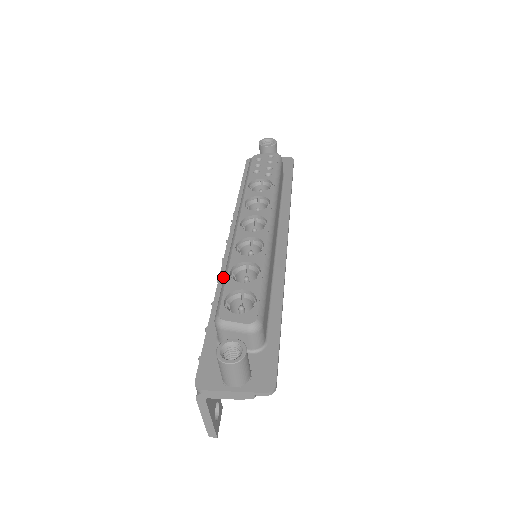
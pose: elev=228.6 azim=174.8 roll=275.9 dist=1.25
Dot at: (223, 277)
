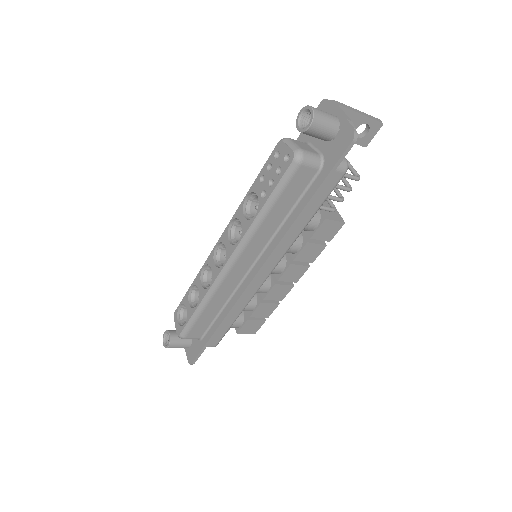
Dot at: occluded
